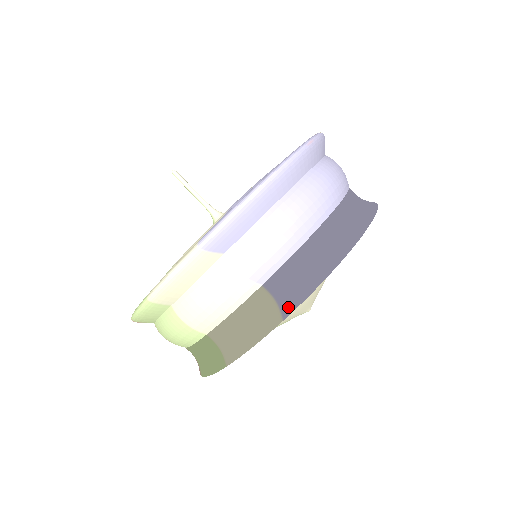
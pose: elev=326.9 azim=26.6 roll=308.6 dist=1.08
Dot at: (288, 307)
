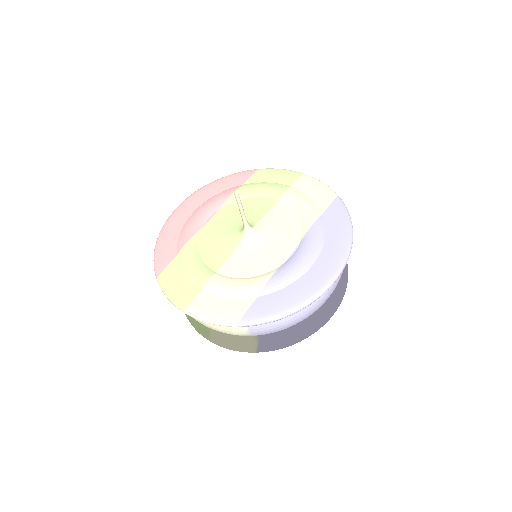
Dot at: (263, 349)
